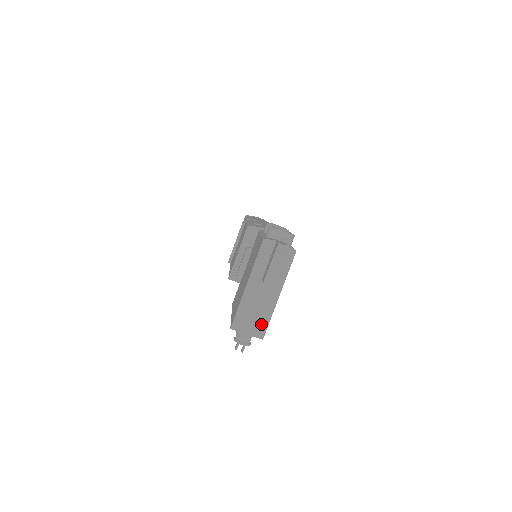
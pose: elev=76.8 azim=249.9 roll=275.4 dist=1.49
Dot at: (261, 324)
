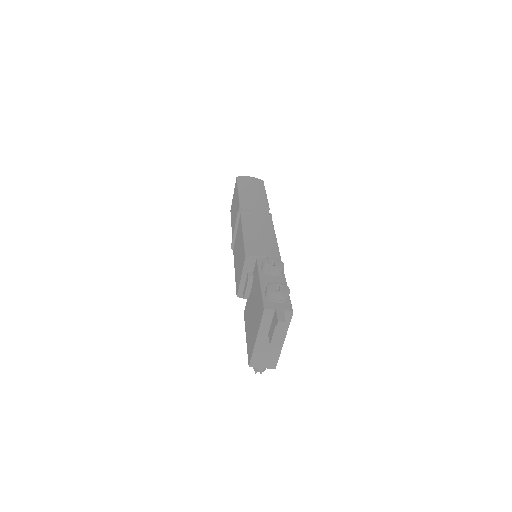
Dot at: (272, 360)
